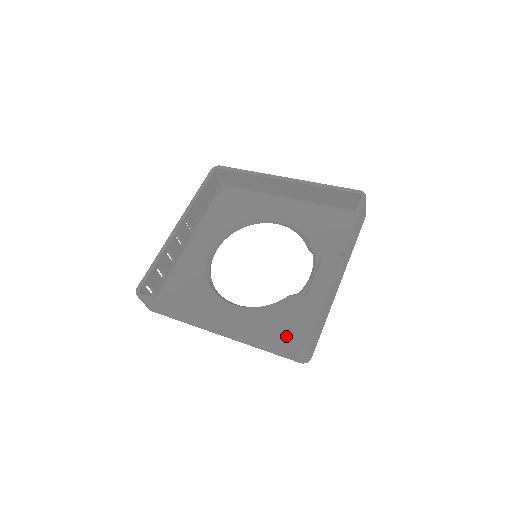
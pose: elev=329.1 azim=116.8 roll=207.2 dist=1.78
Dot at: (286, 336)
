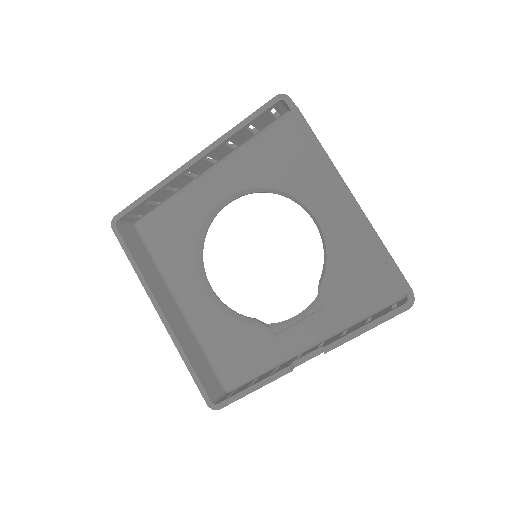
Dot at: (227, 360)
